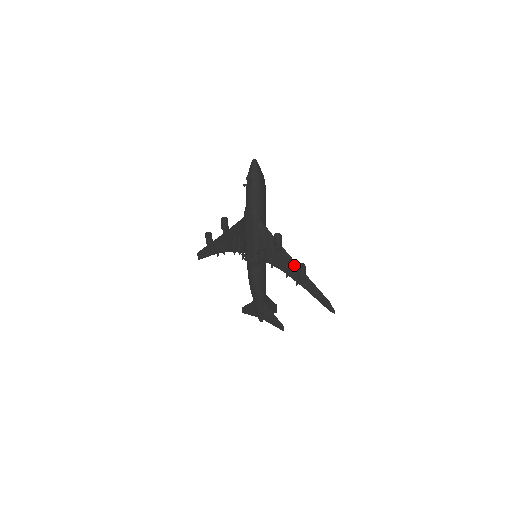
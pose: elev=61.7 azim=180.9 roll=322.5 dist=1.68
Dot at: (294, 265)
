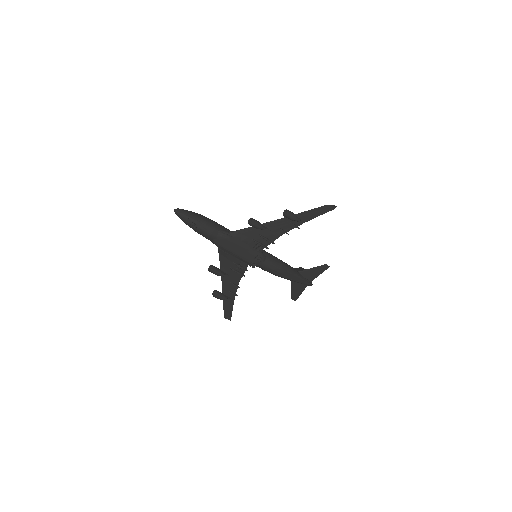
Dot at: (281, 221)
